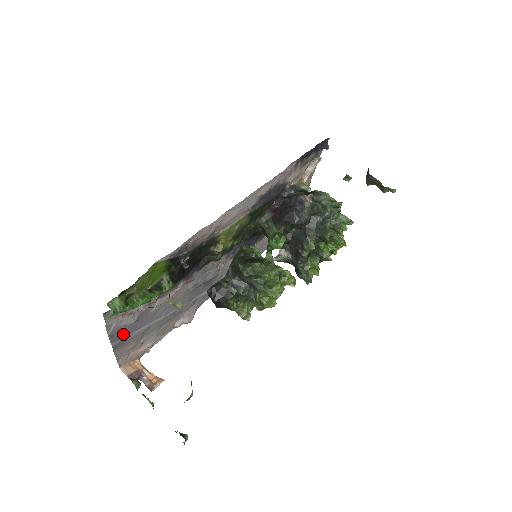
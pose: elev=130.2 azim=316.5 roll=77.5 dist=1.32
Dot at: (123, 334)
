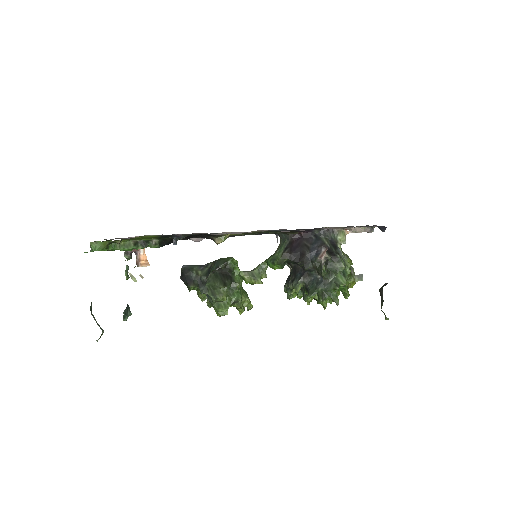
Dot at: occluded
